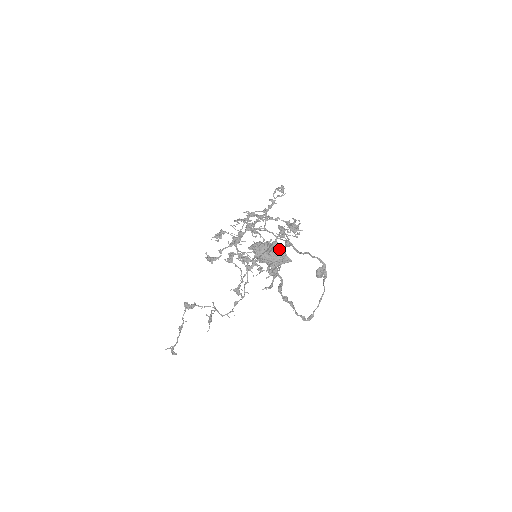
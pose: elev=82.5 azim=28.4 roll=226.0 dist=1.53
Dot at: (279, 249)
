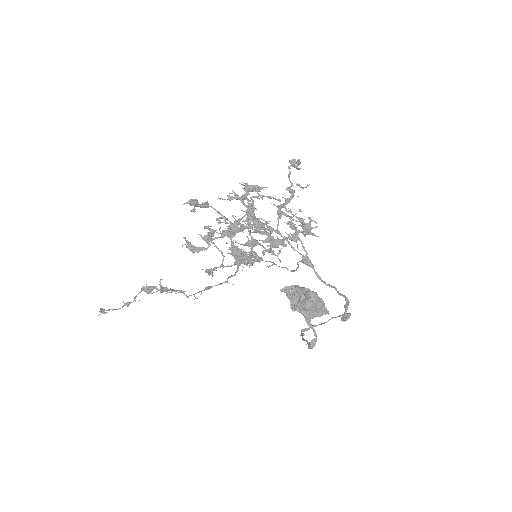
Dot at: (320, 301)
